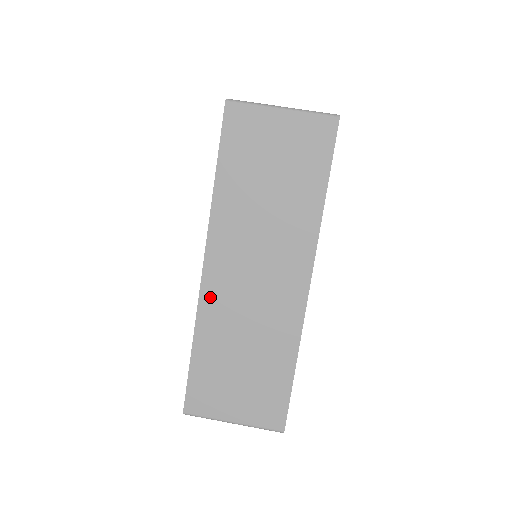
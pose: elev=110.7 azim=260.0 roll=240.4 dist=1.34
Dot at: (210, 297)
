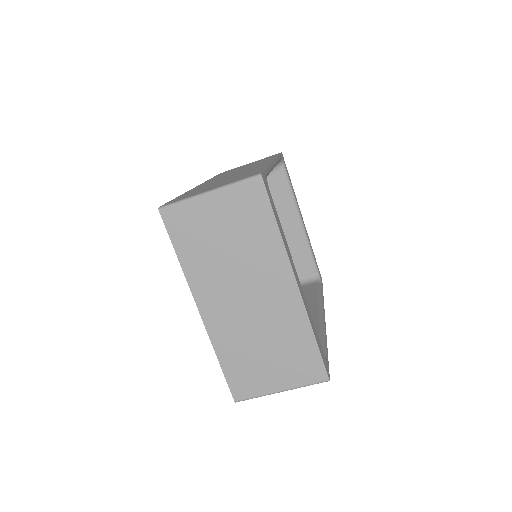
Dot at: occluded
